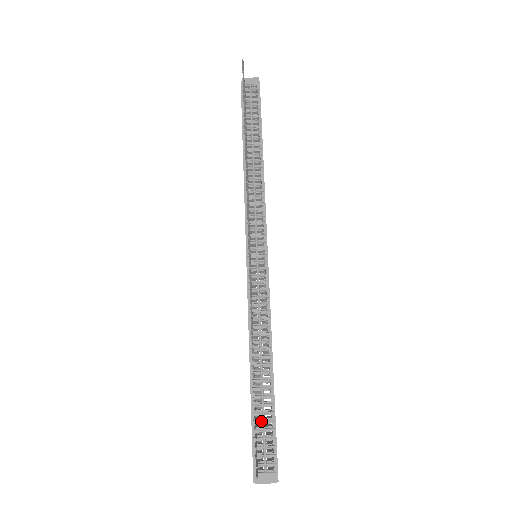
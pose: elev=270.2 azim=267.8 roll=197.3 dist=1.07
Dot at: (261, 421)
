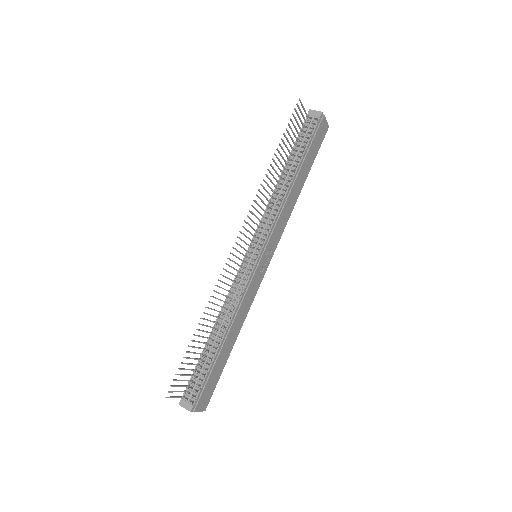
Dot at: (200, 369)
